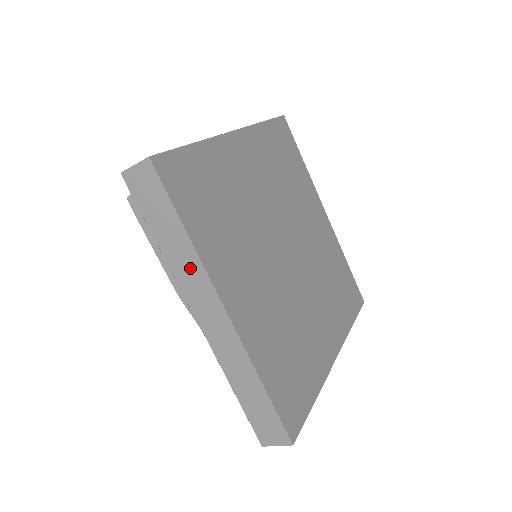
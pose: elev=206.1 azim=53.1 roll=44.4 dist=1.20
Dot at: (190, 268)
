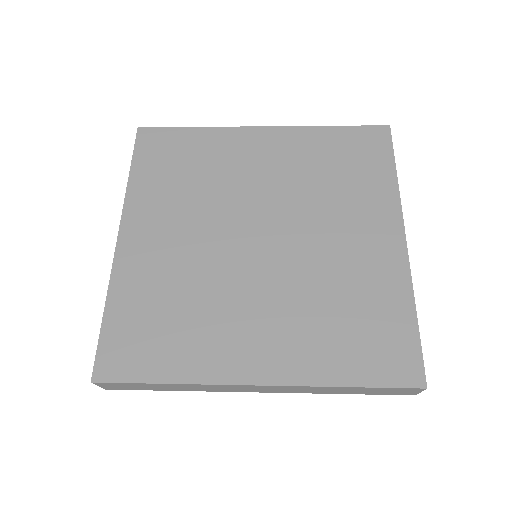
Dot at: (204, 388)
